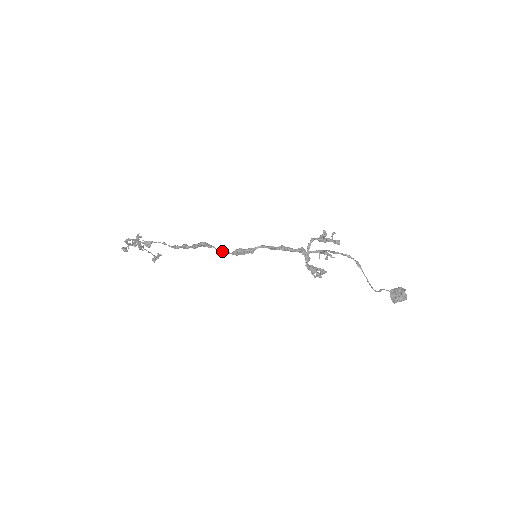
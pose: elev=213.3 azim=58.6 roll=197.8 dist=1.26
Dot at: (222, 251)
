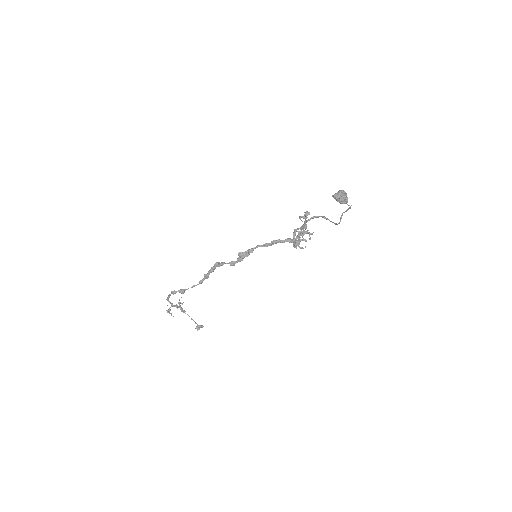
Dot at: (230, 262)
